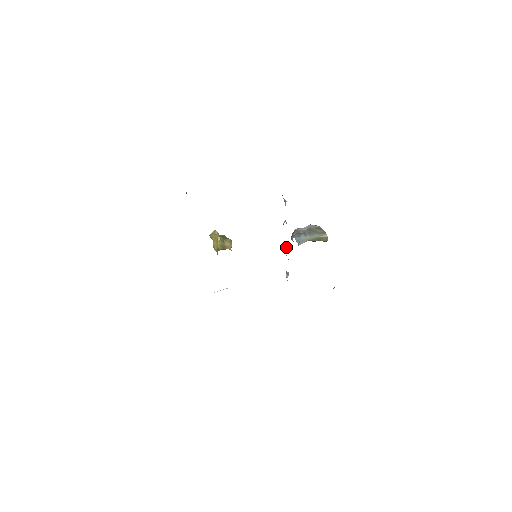
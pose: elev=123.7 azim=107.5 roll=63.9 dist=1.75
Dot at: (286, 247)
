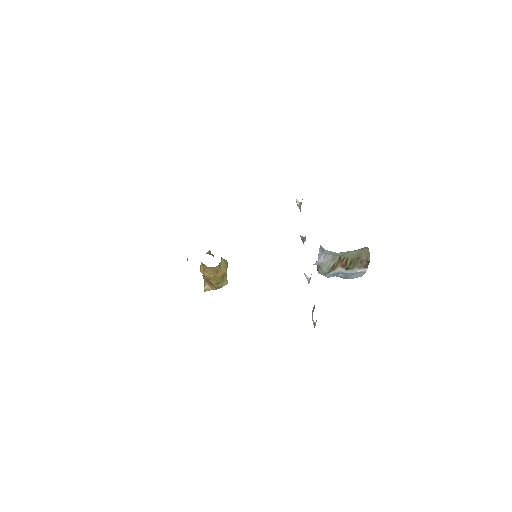
Dot at: occluded
